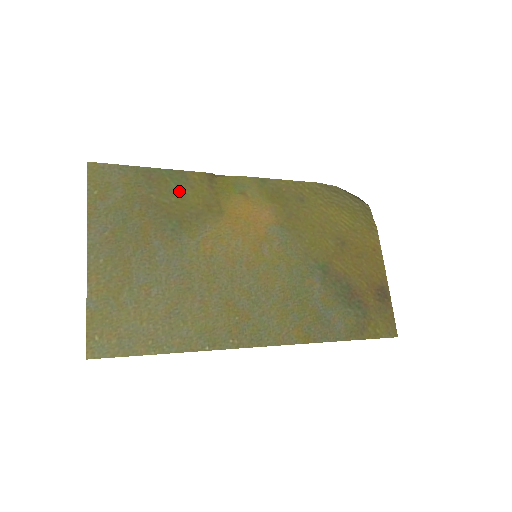
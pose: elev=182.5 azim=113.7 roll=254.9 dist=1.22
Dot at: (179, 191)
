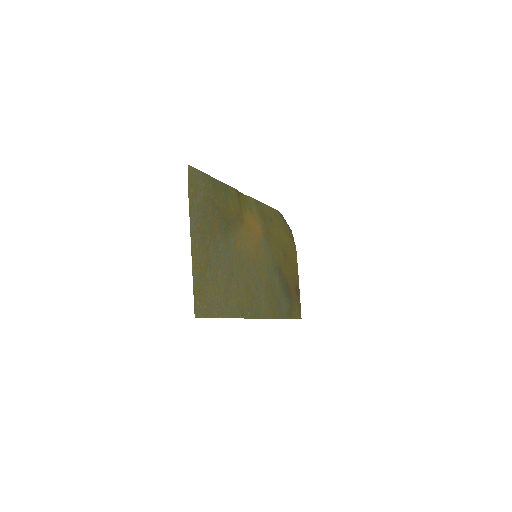
Dot at: (226, 200)
